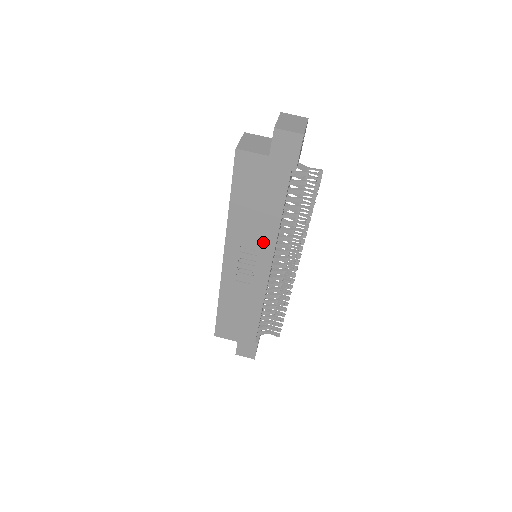
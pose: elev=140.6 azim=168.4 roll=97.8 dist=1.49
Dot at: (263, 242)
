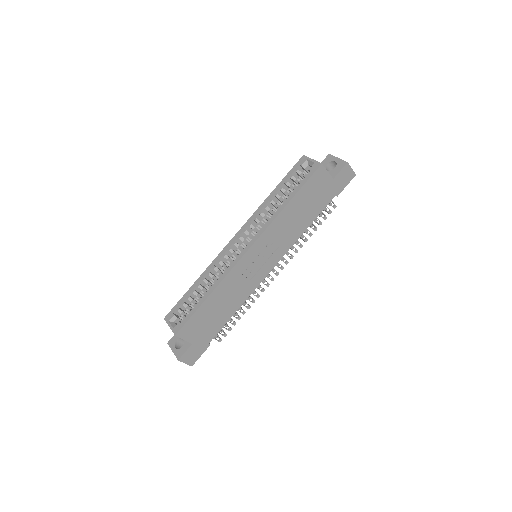
Dot at: (285, 243)
